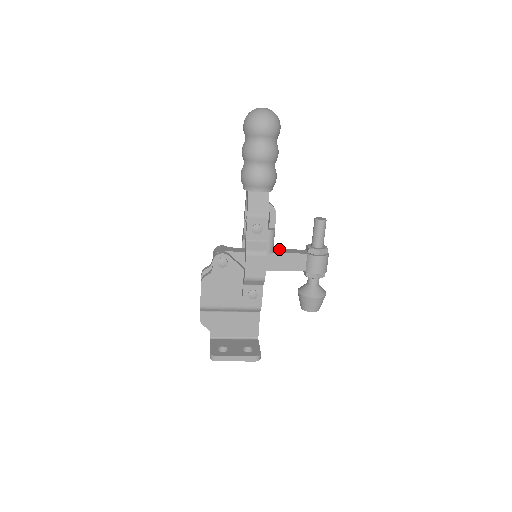
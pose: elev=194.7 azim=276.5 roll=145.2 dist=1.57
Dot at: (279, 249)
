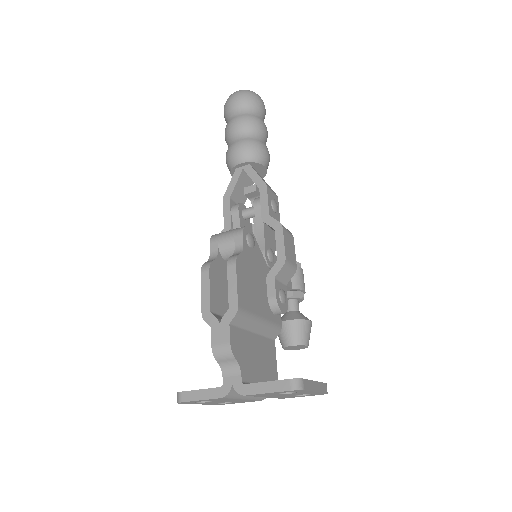
Dot at: occluded
